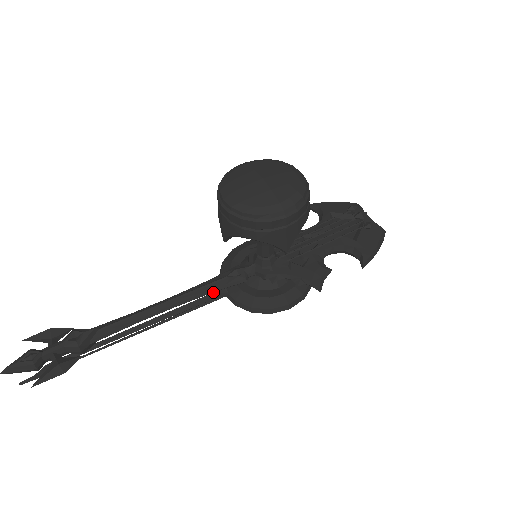
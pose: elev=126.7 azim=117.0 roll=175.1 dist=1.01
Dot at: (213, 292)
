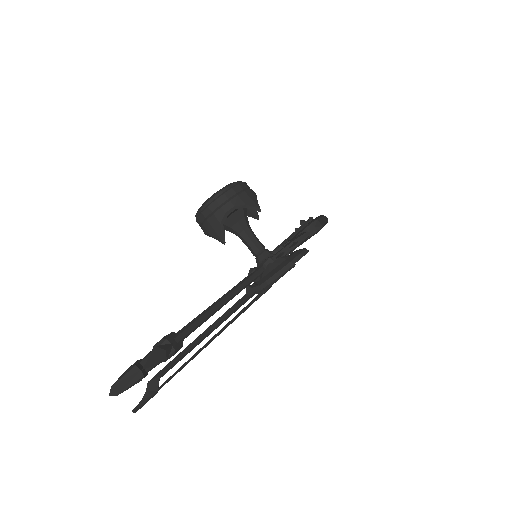
Dot at: (246, 285)
